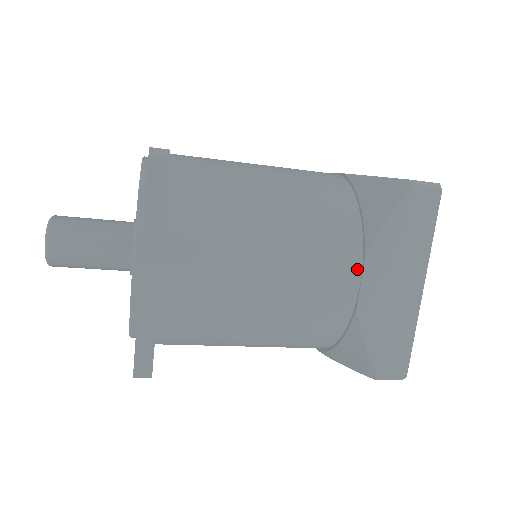
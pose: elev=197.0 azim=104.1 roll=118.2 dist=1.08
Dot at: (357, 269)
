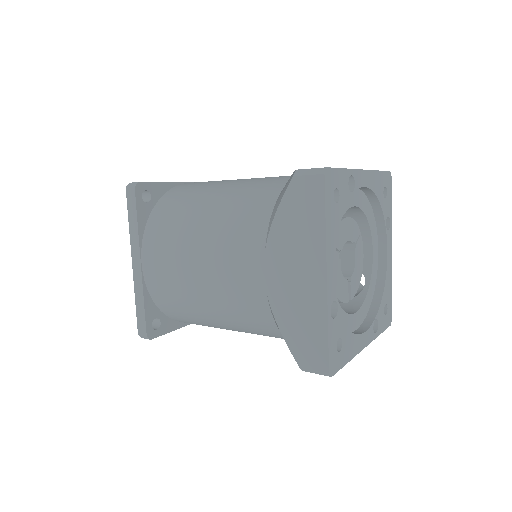
Dot at: (262, 259)
